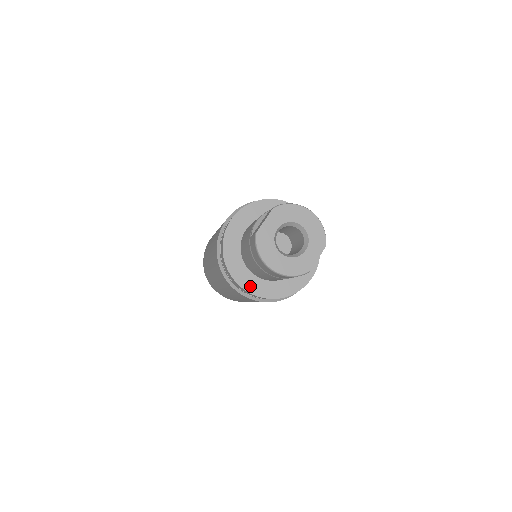
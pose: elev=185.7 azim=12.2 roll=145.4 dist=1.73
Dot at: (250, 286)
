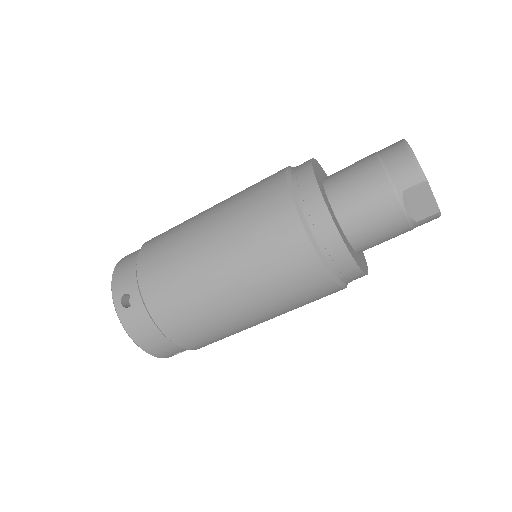
Dot at: (316, 173)
